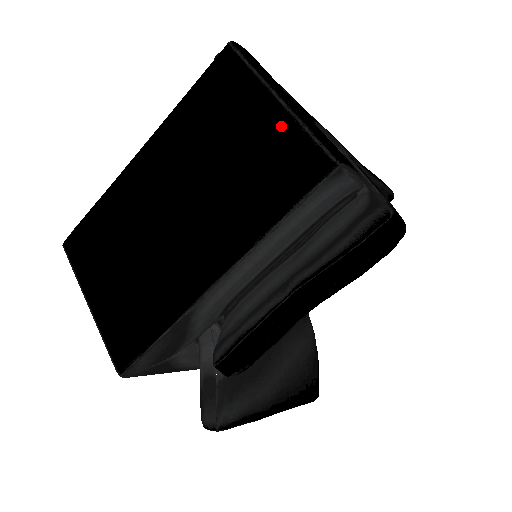
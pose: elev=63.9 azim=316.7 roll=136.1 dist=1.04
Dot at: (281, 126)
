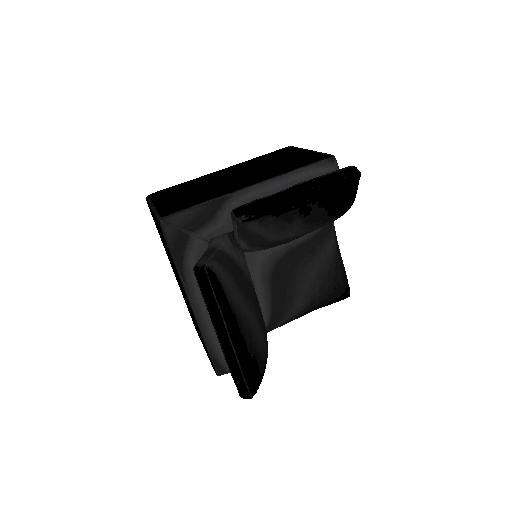
Dot at: (308, 154)
